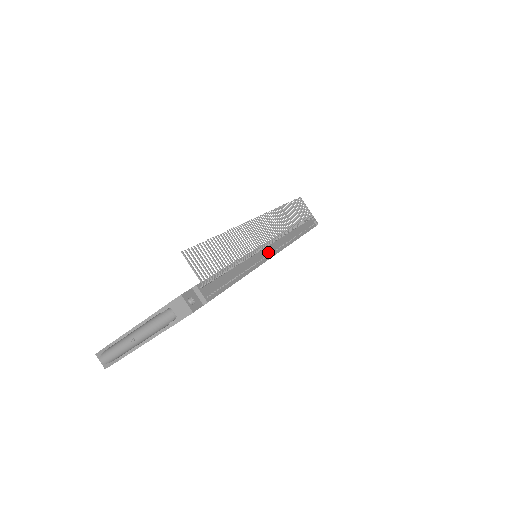
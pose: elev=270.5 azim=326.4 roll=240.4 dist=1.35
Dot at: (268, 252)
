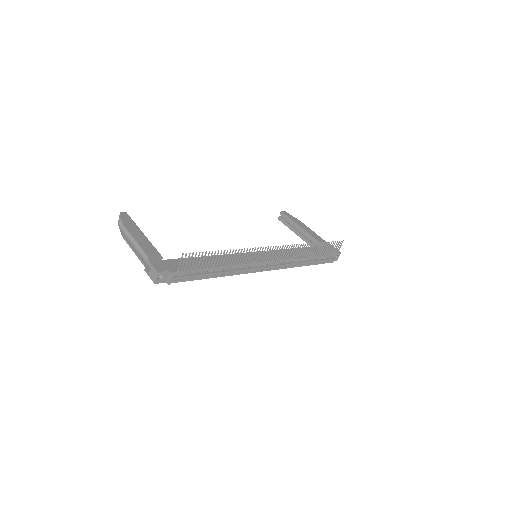
Dot at: (257, 268)
